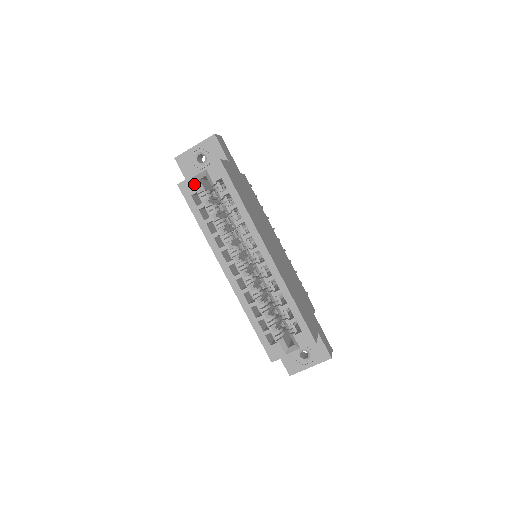
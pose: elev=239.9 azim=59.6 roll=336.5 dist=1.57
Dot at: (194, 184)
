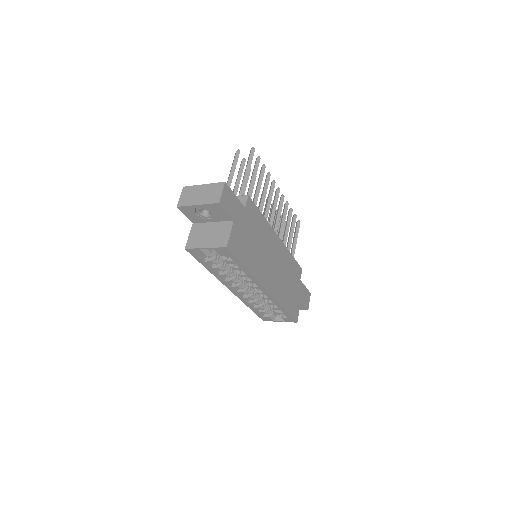
Dot at: (201, 252)
